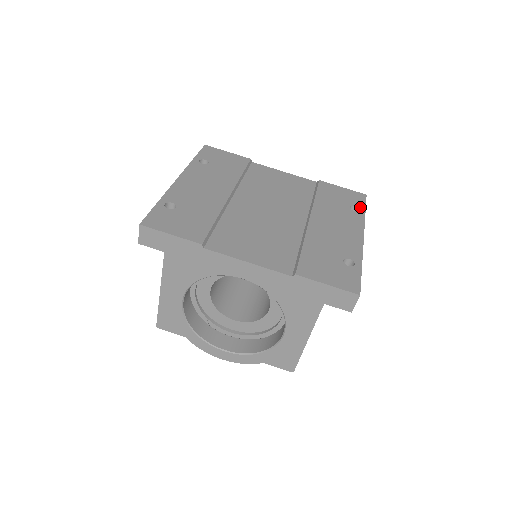
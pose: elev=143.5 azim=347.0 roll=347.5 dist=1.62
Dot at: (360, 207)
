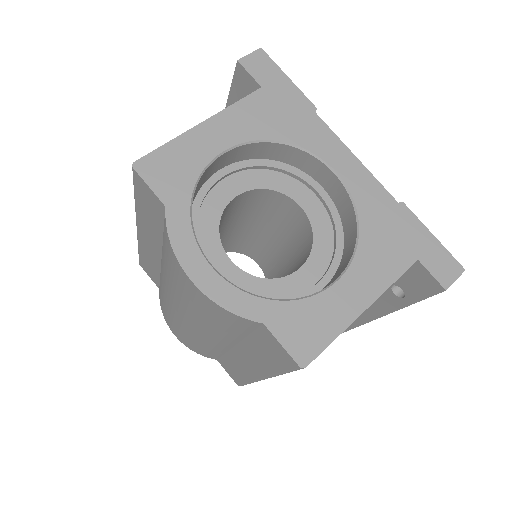
Dot at: occluded
